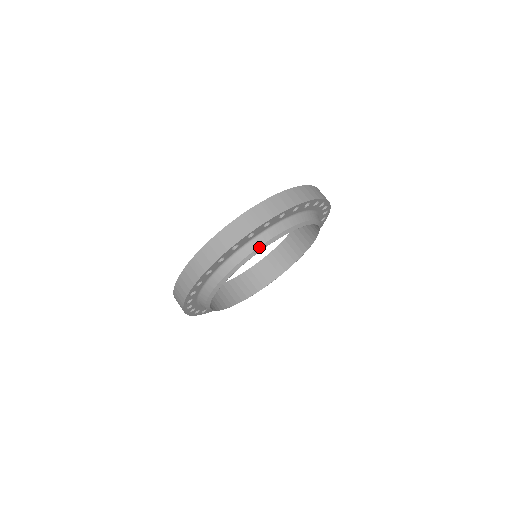
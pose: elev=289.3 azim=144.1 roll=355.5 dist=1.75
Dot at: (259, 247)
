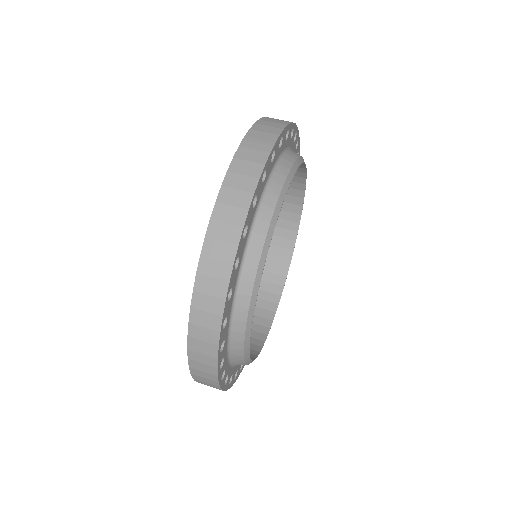
Dot at: (301, 157)
